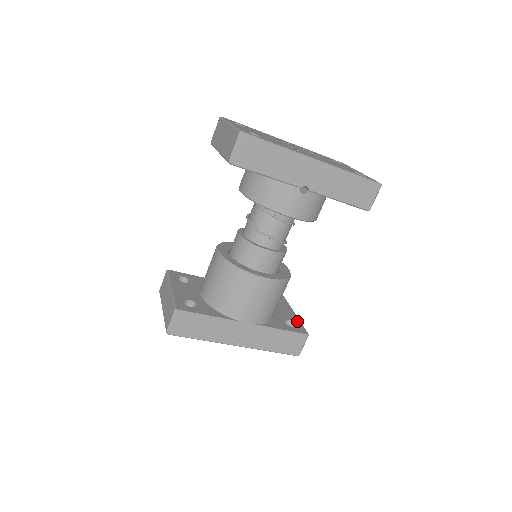
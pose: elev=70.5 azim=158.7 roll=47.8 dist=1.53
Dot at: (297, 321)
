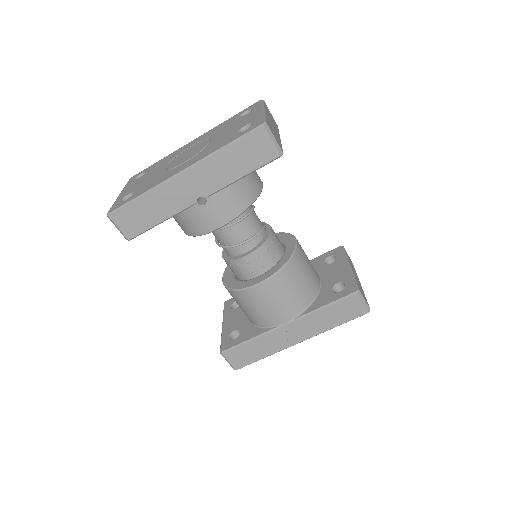
Dot at: (348, 278)
